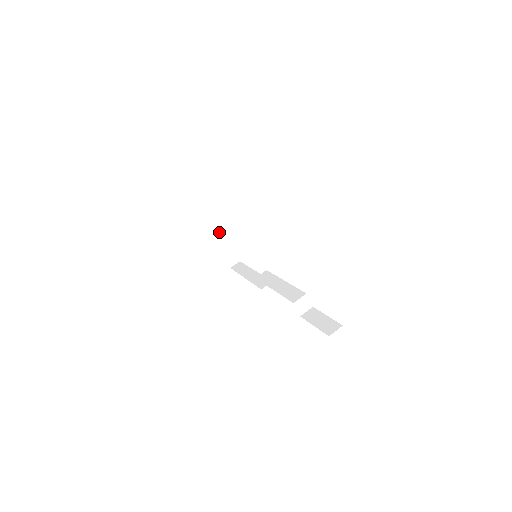
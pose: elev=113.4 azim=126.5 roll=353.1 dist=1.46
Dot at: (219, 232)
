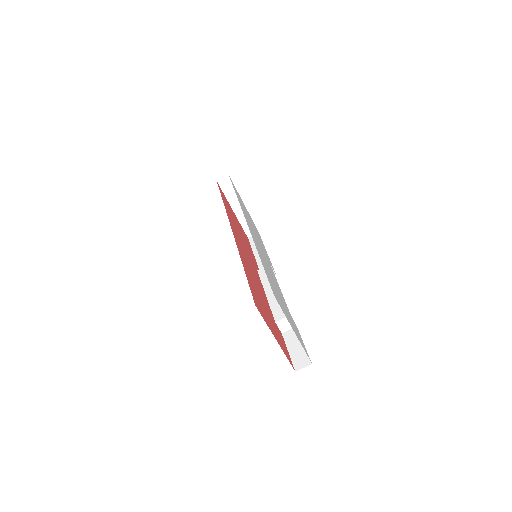
Dot at: (239, 204)
